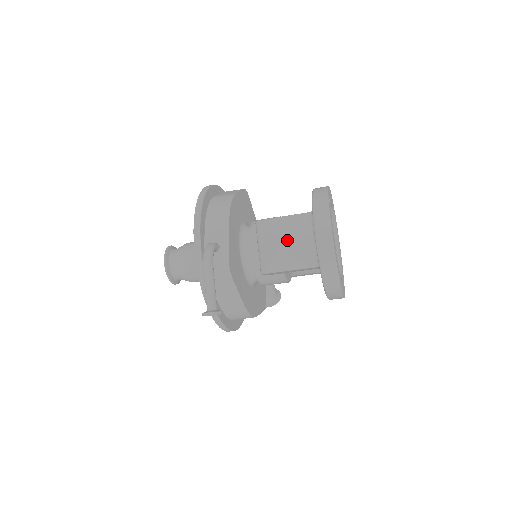
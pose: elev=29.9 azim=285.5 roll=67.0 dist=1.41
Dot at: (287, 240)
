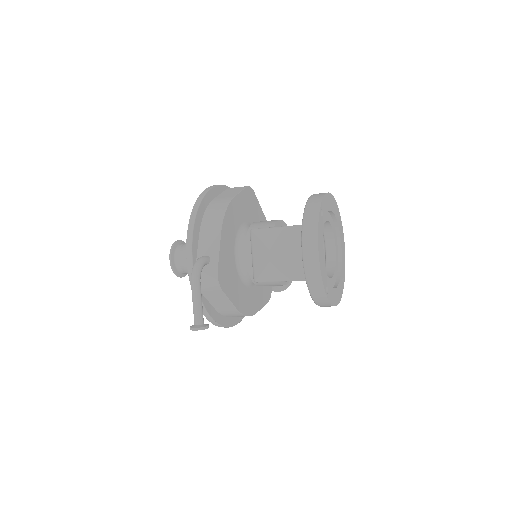
Dot at: (277, 253)
